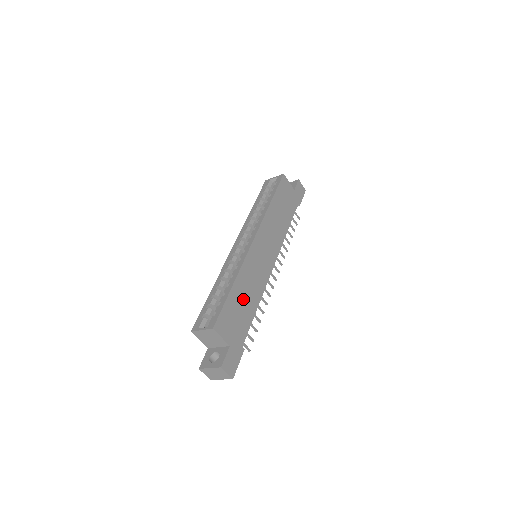
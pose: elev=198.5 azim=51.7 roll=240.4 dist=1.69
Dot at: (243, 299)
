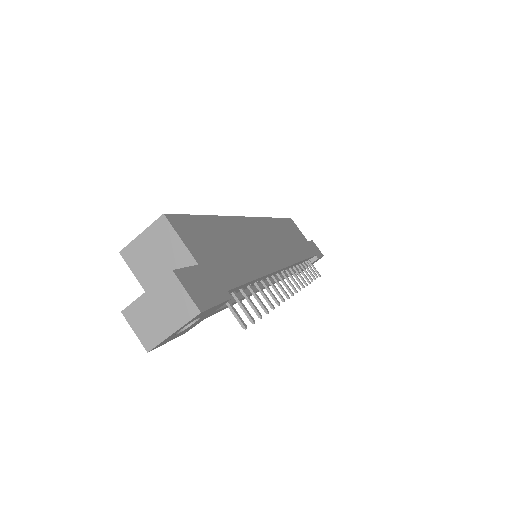
Dot at: (231, 245)
